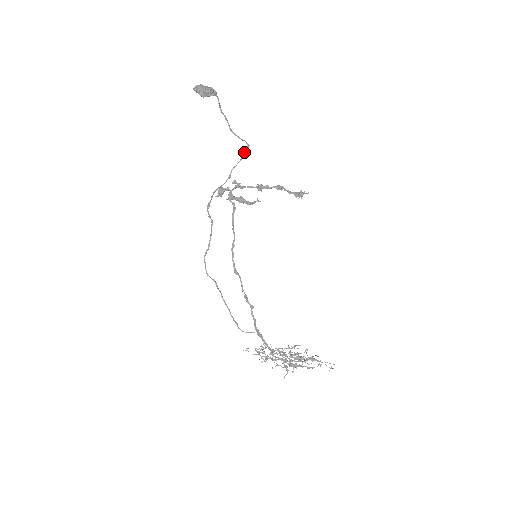
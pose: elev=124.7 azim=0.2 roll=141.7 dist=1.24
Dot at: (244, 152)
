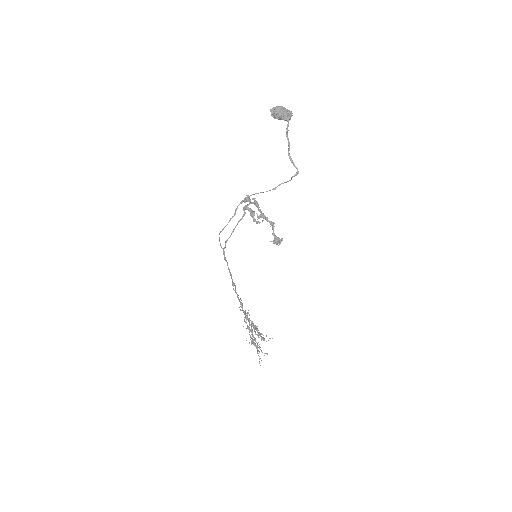
Dot at: (292, 177)
